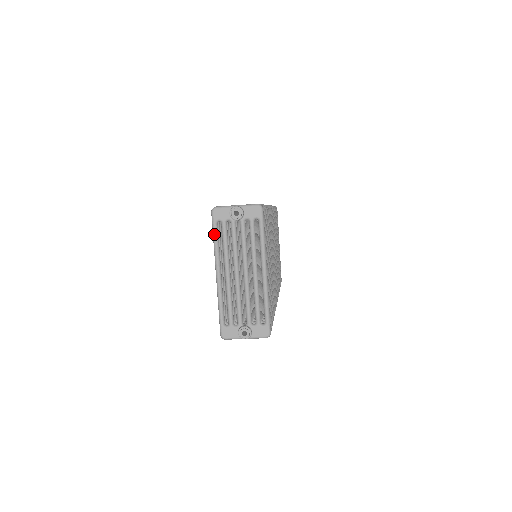
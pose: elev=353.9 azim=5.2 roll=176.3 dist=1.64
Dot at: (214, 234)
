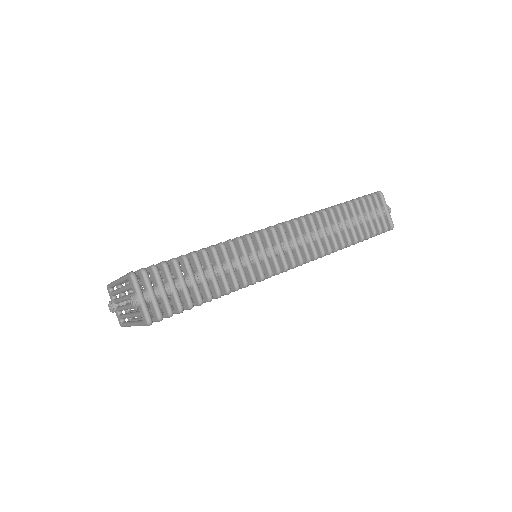
Dot at: (124, 277)
